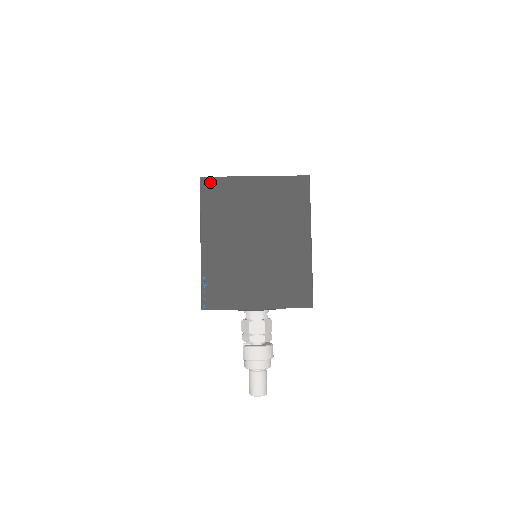
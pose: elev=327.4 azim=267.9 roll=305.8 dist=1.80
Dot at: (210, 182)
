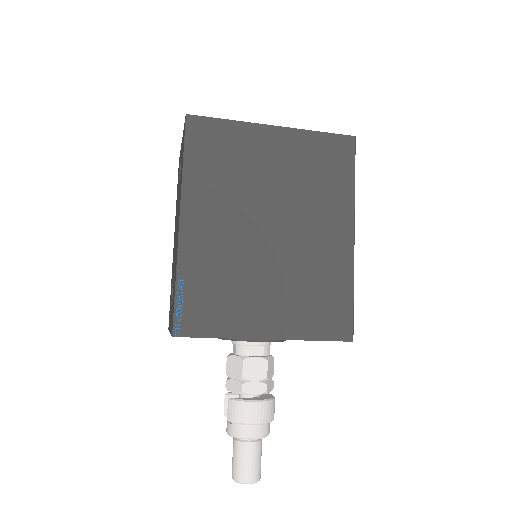
Dot at: (203, 124)
